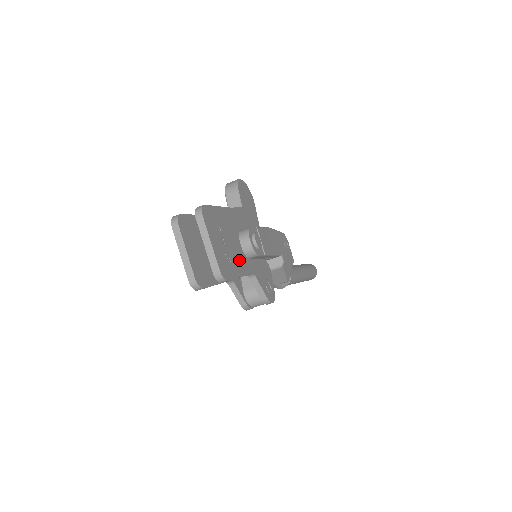
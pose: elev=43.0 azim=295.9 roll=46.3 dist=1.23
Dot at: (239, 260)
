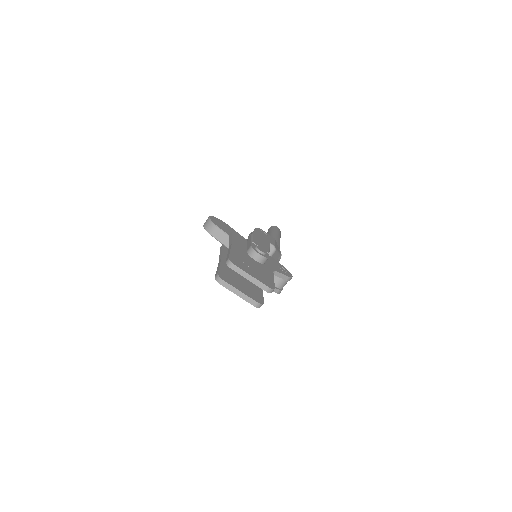
Dot at: (264, 270)
